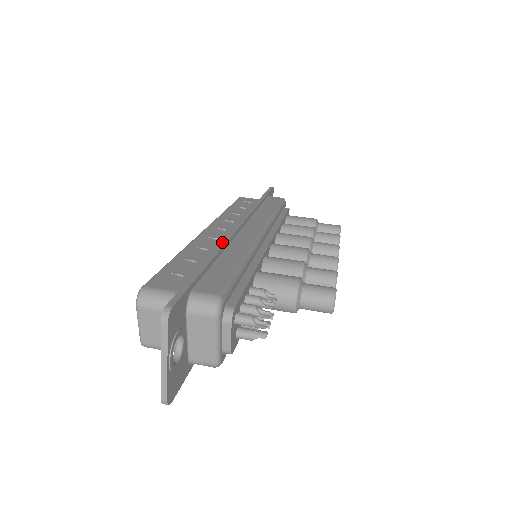
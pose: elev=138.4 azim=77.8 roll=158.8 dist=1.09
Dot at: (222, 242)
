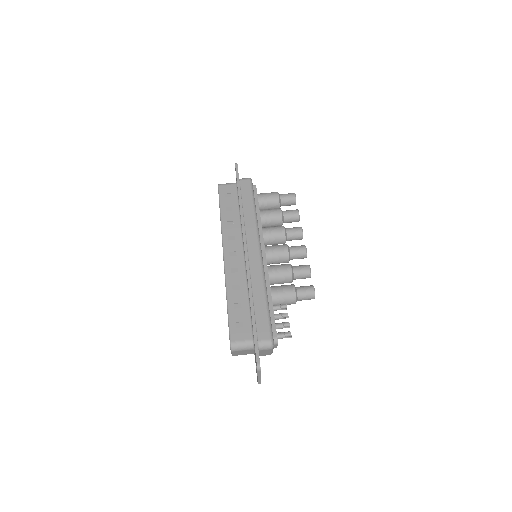
Dot at: (248, 283)
